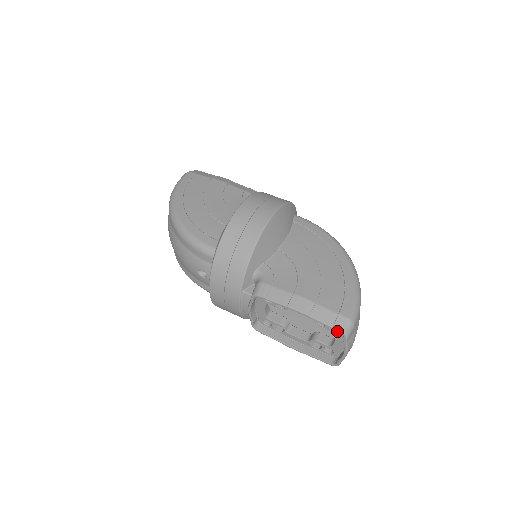
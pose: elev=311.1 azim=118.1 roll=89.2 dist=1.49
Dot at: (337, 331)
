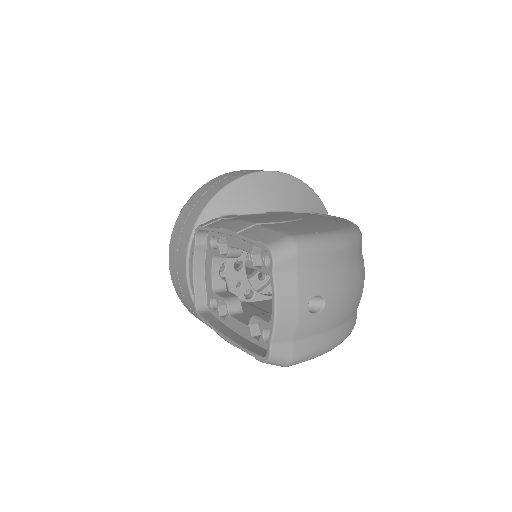
Dot at: (262, 247)
